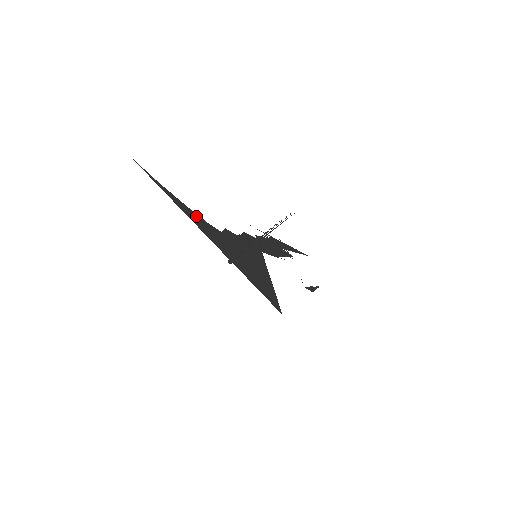
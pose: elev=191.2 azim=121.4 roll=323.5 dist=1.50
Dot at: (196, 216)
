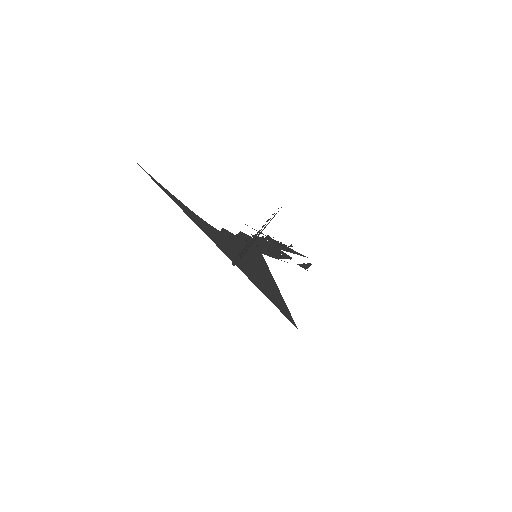
Dot at: (195, 215)
